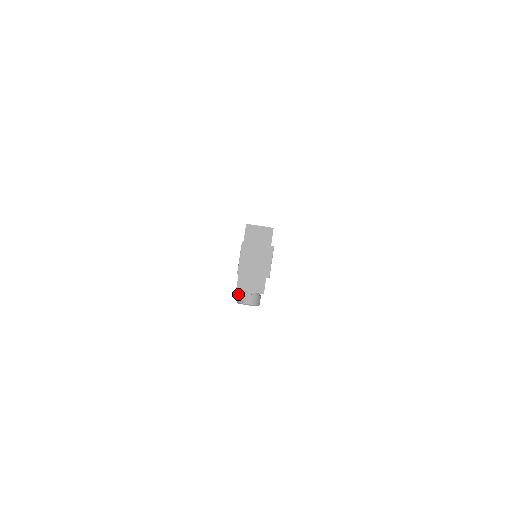
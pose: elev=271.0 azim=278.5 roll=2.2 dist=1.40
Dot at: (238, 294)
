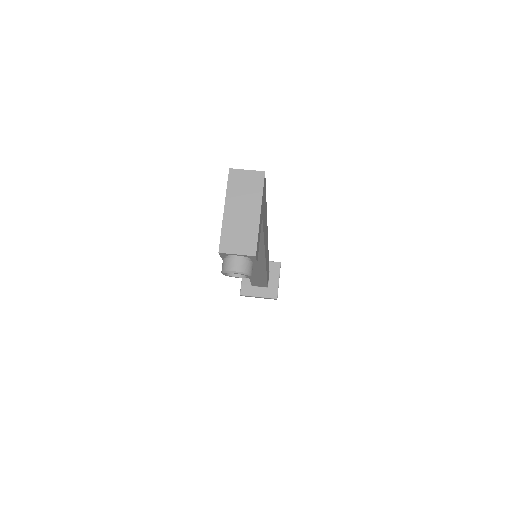
Dot at: occluded
